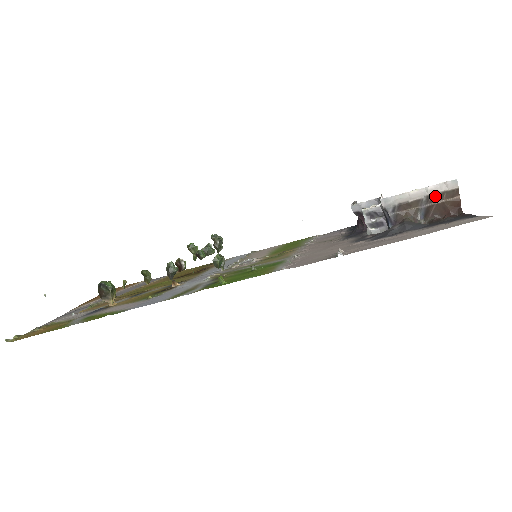
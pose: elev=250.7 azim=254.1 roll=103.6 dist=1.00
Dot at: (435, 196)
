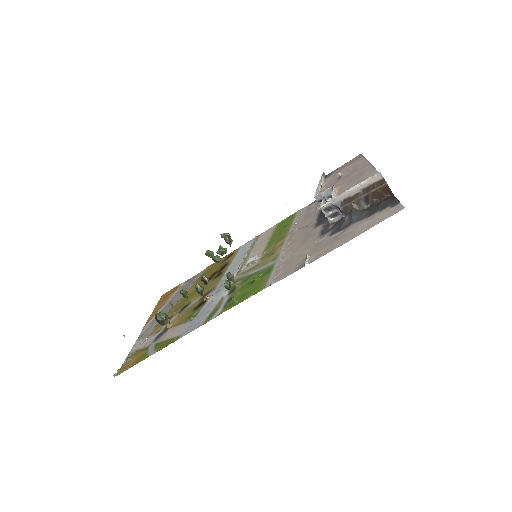
Dot at: (368, 188)
